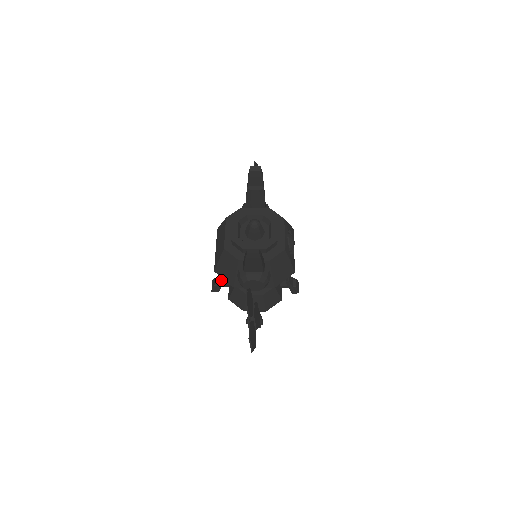
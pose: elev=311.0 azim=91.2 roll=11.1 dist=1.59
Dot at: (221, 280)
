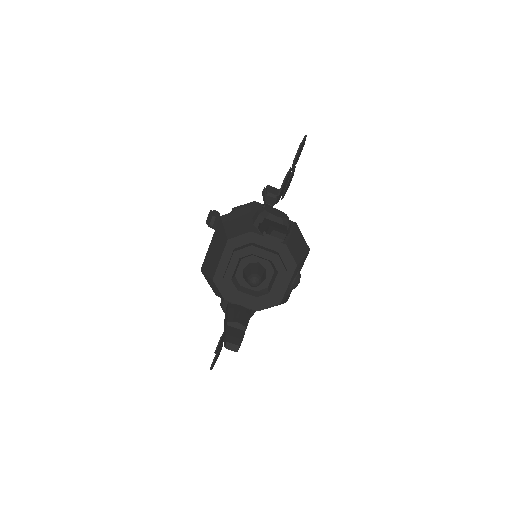
Dot at: occluded
